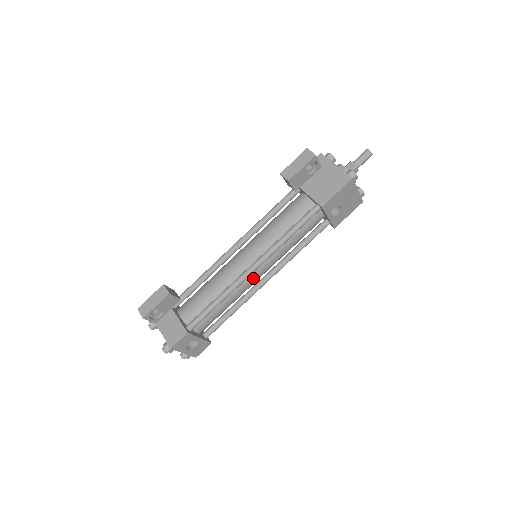
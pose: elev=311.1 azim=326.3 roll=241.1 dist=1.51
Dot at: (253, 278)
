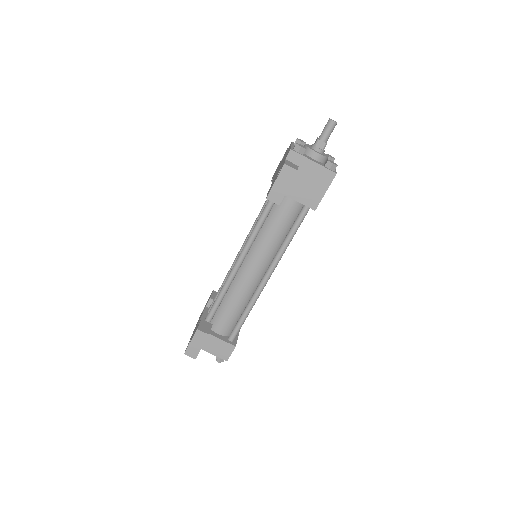
Dot at: occluded
